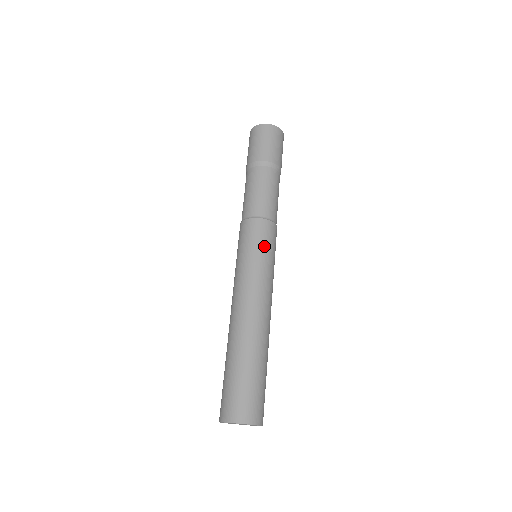
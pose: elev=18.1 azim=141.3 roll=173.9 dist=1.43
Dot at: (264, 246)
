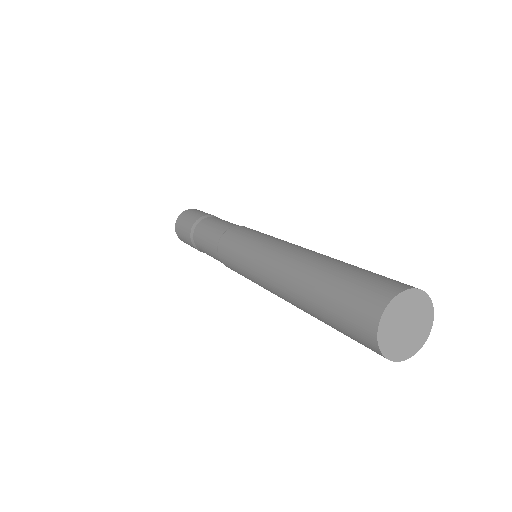
Dot at: (245, 235)
